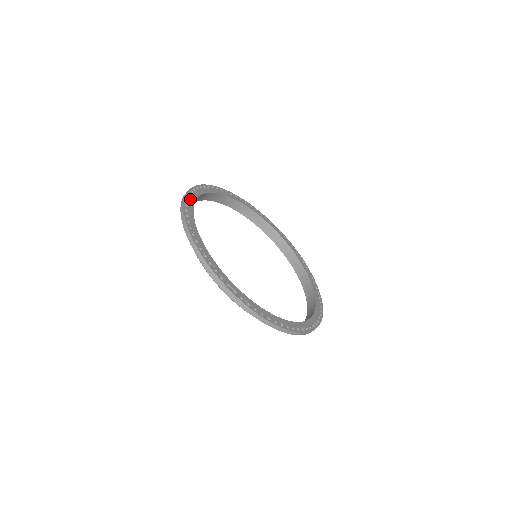
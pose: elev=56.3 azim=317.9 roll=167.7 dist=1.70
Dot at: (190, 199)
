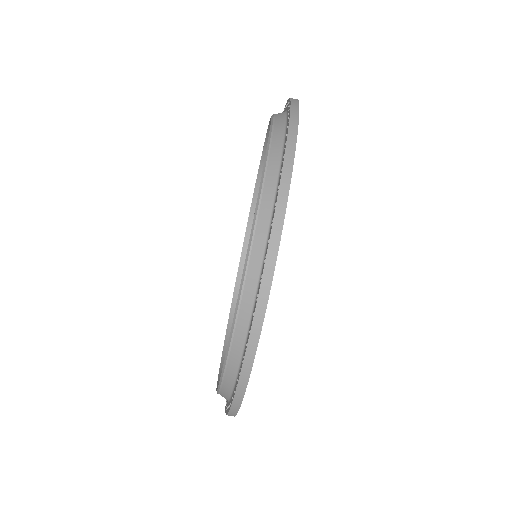
Dot at: occluded
